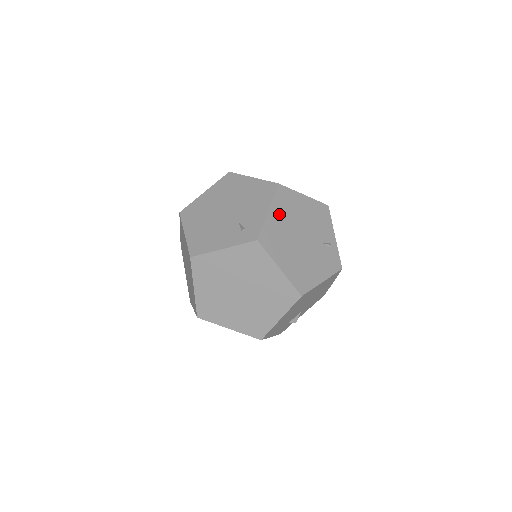
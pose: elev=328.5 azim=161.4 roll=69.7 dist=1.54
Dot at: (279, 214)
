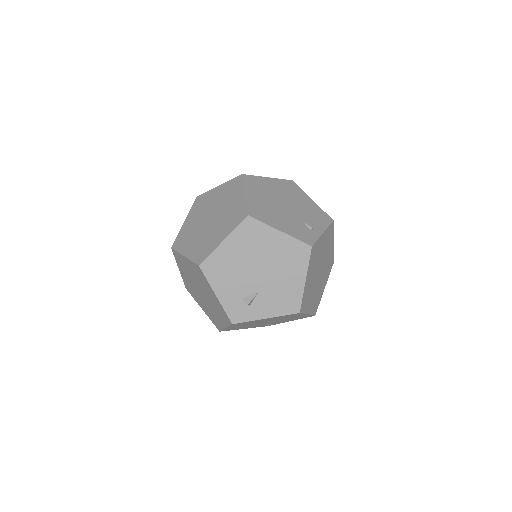
Dot at: (276, 185)
